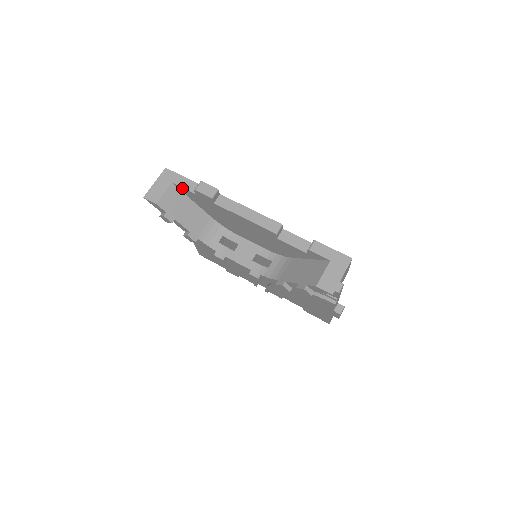
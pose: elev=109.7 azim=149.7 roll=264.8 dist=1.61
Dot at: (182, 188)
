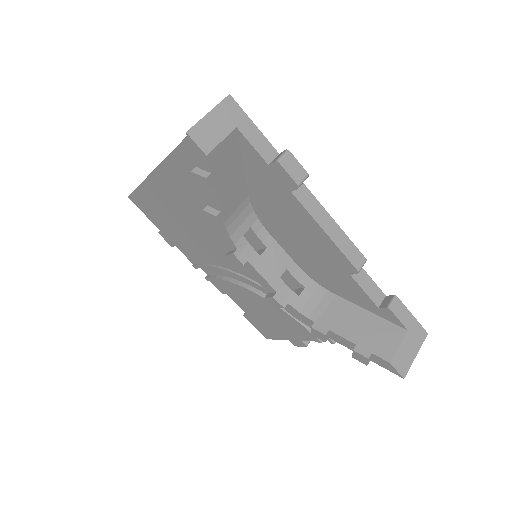
Dot at: (249, 144)
